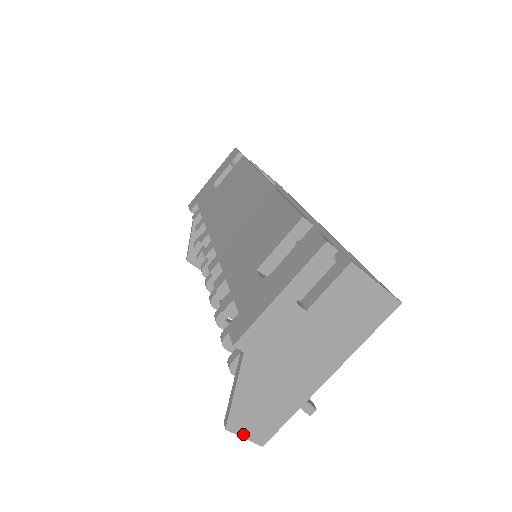
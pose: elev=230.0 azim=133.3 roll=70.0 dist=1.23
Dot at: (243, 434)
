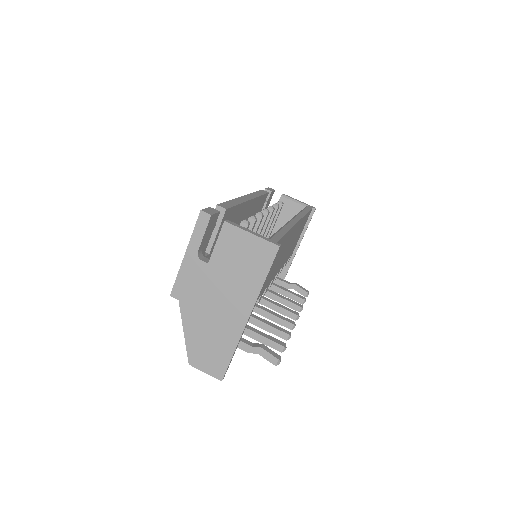
Dot at: (203, 369)
